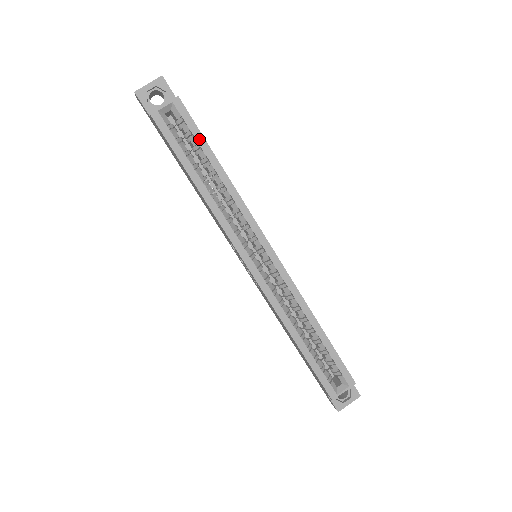
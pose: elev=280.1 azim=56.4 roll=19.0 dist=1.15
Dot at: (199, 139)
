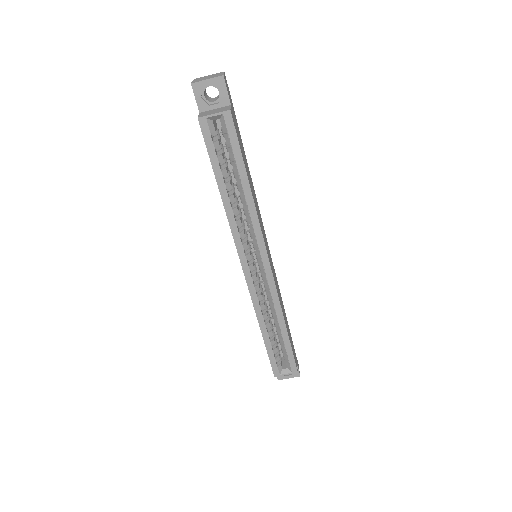
Dot at: (237, 155)
